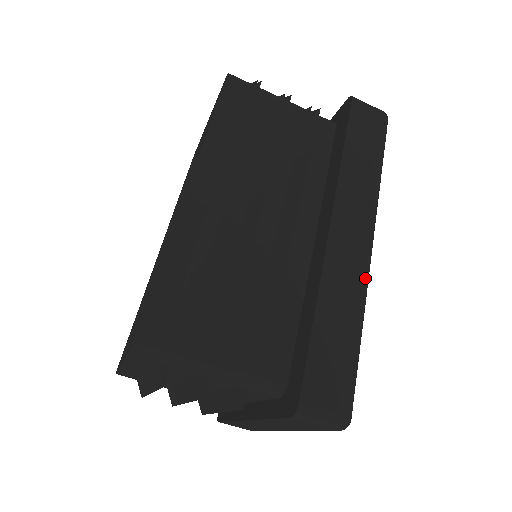
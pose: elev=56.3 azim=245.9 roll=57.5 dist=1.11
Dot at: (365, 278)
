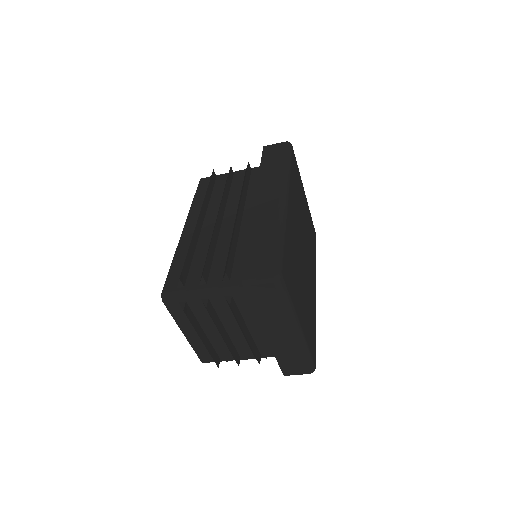
Dot at: (280, 210)
